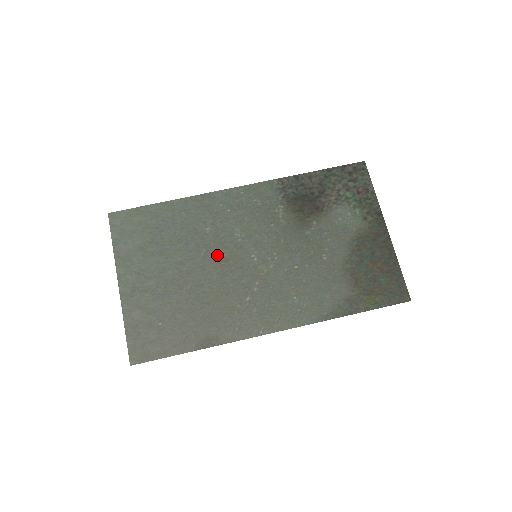
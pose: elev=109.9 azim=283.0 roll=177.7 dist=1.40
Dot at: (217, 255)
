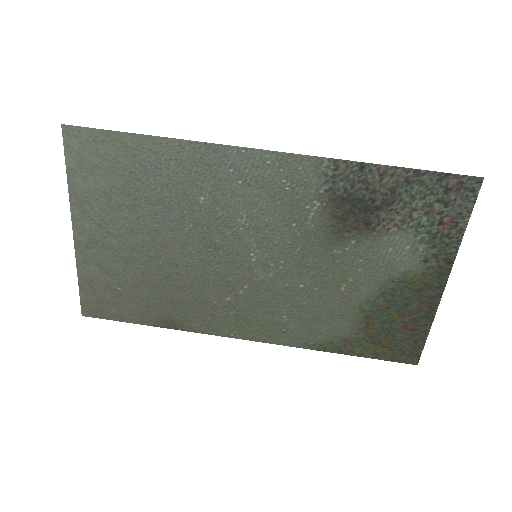
Dot at: (206, 237)
